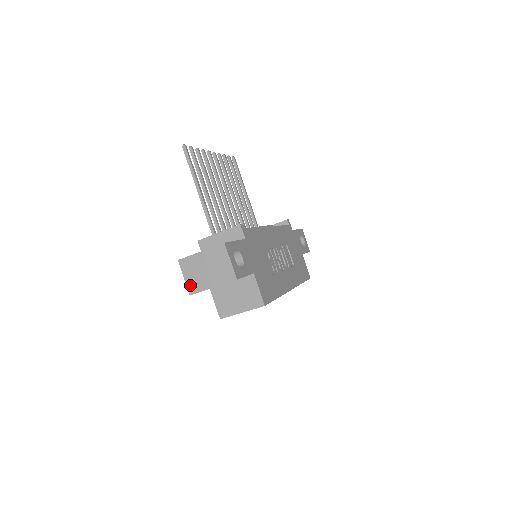
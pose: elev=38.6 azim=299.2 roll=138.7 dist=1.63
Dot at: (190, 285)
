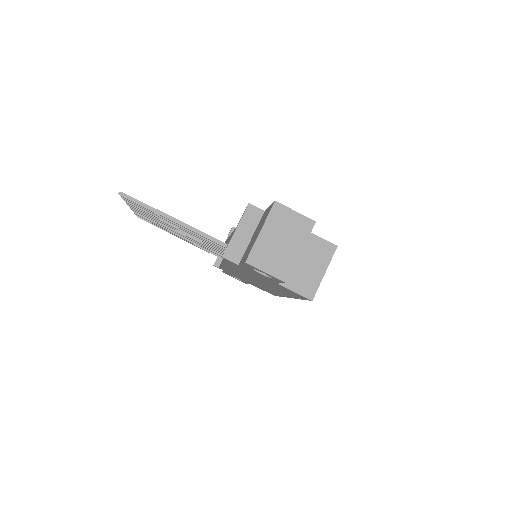
Dot at: (279, 273)
